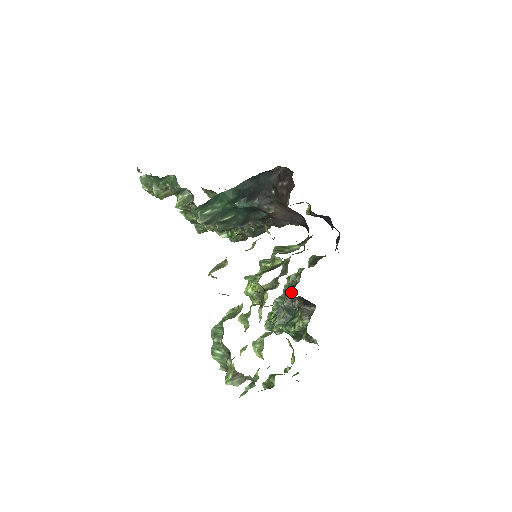
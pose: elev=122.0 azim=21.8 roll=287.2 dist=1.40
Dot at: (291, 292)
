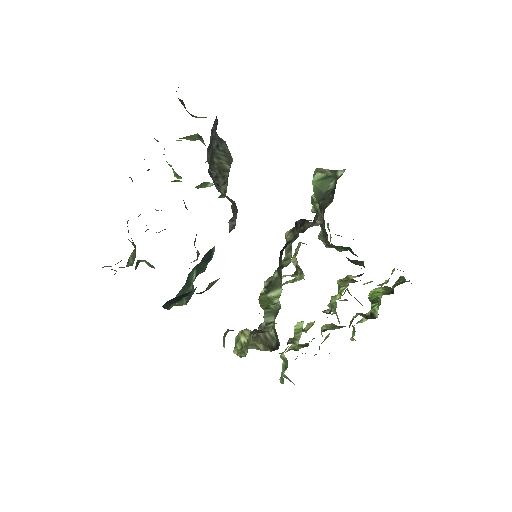
Dot at: (326, 237)
